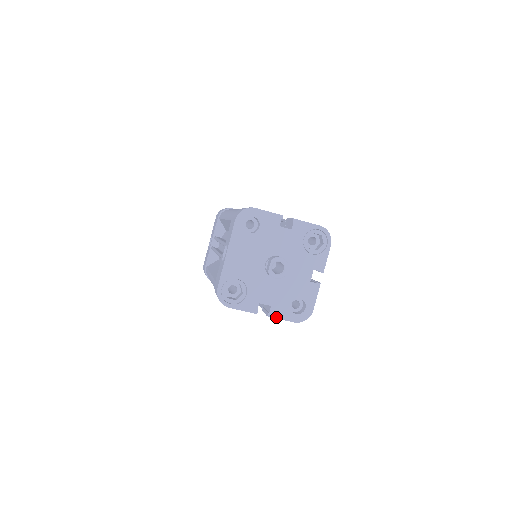
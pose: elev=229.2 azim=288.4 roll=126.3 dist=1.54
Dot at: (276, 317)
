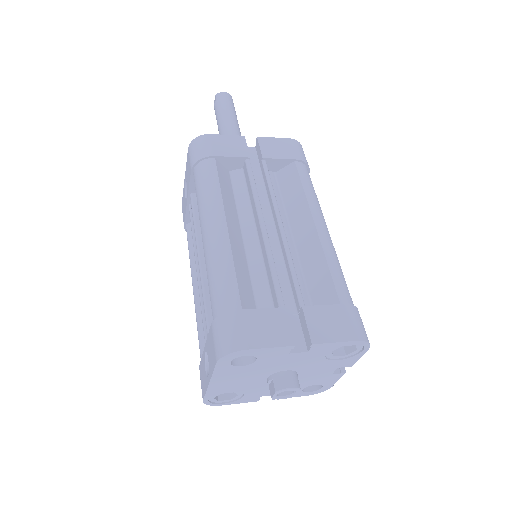
Dot at: occluded
